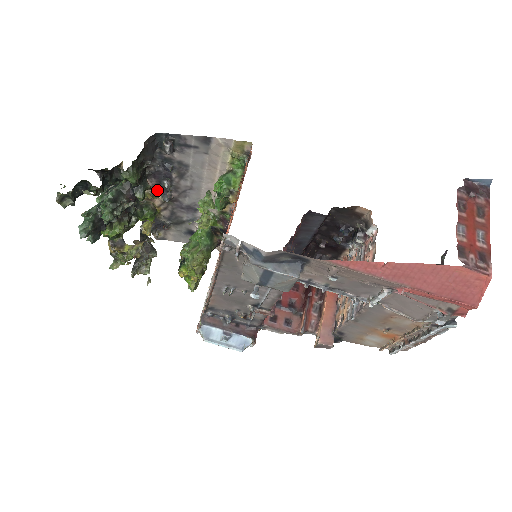
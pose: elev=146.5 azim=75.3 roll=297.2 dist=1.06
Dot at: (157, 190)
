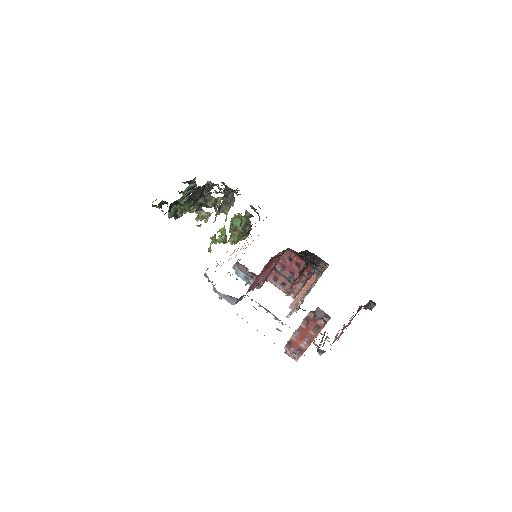
Dot at: (221, 188)
